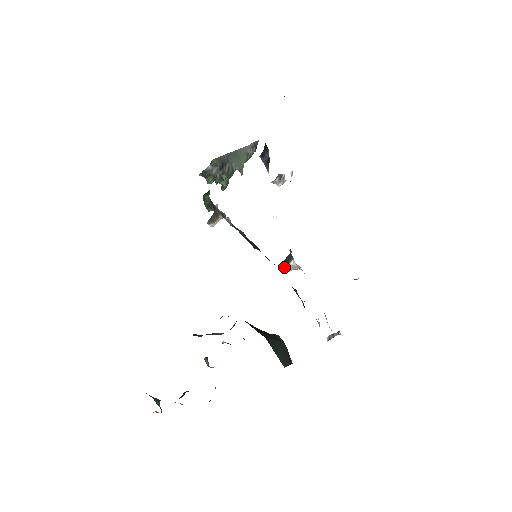
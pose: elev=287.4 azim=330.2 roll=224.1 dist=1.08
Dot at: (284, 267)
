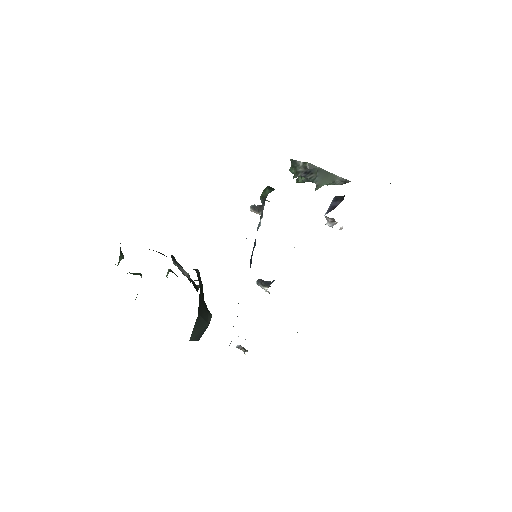
Dot at: (260, 284)
